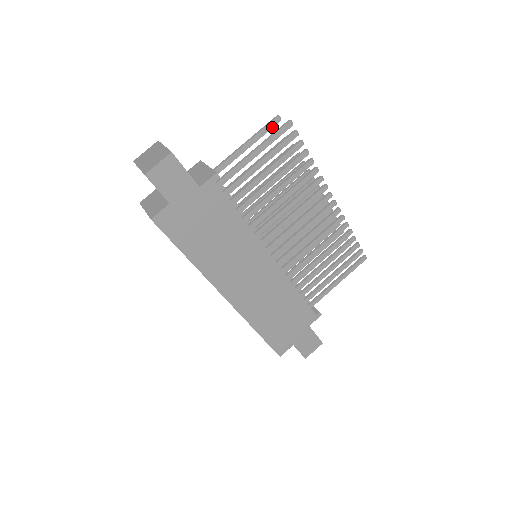
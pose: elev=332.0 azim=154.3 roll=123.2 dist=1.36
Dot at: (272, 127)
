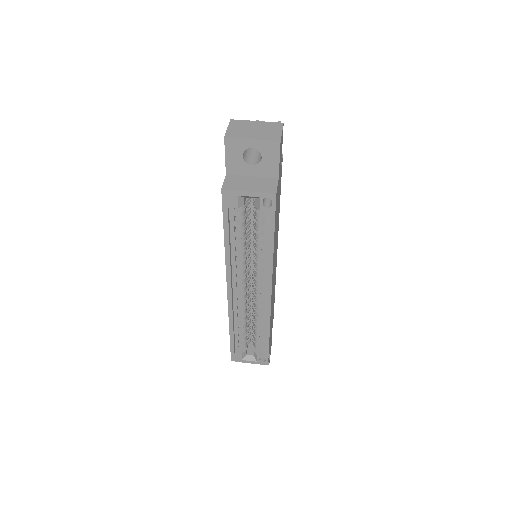
Dot at: occluded
